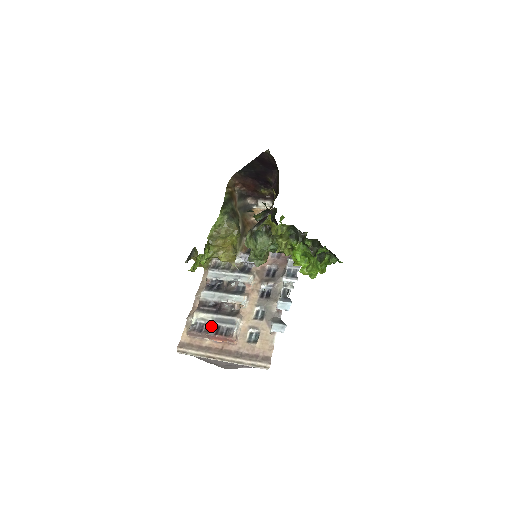
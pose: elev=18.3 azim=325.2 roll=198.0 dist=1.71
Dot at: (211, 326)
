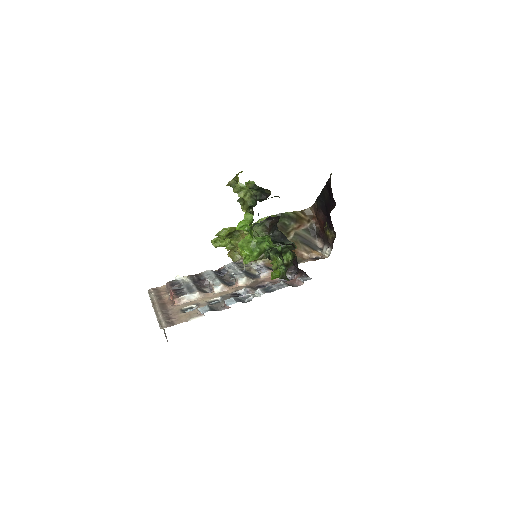
Dot at: (180, 286)
